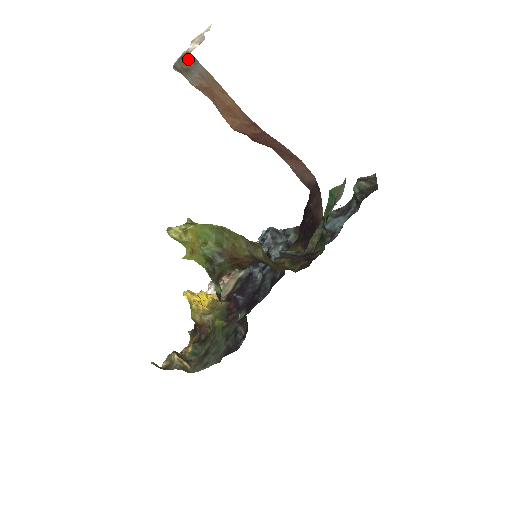
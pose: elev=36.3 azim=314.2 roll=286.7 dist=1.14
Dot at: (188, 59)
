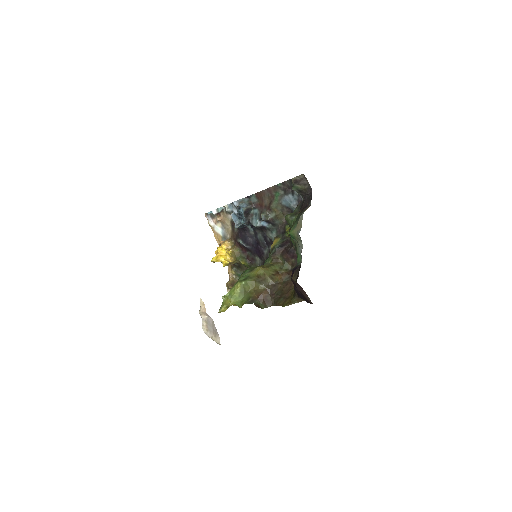
Dot at: (219, 341)
